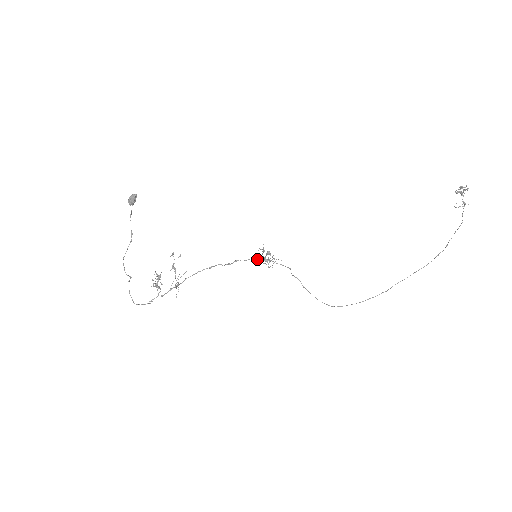
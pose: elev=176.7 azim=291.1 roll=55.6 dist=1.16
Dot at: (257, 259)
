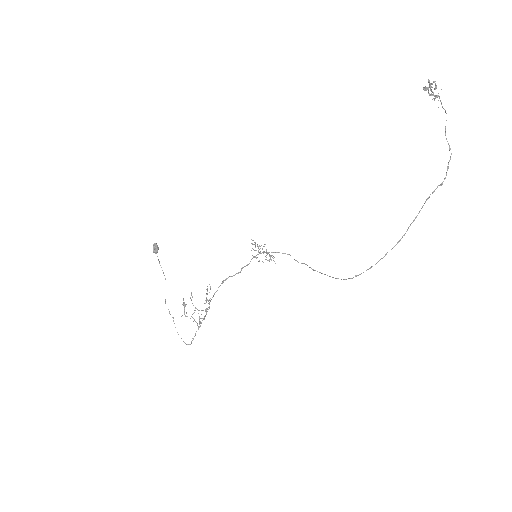
Dot at: (254, 257)
